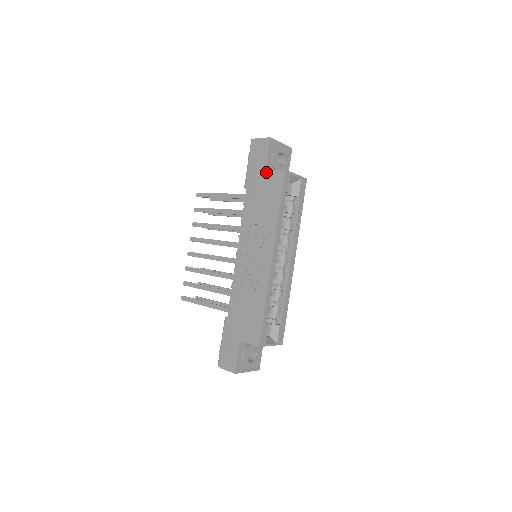
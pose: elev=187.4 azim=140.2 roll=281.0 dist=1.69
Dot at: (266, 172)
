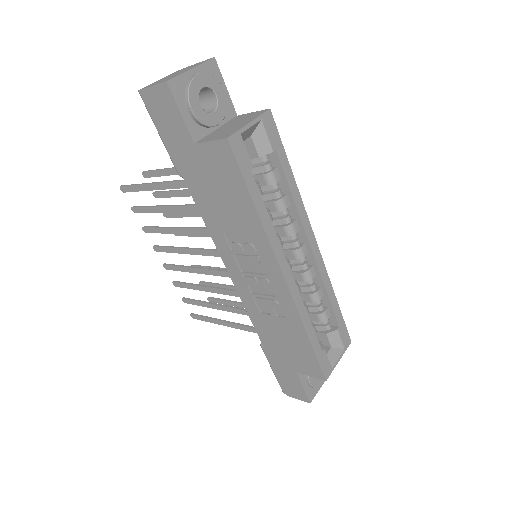
Dot at: (197, 148)
